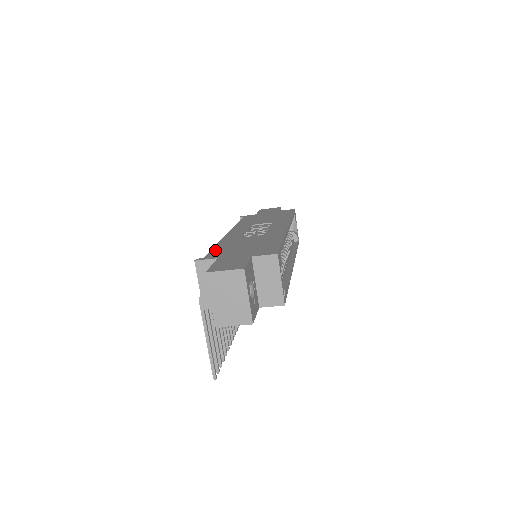
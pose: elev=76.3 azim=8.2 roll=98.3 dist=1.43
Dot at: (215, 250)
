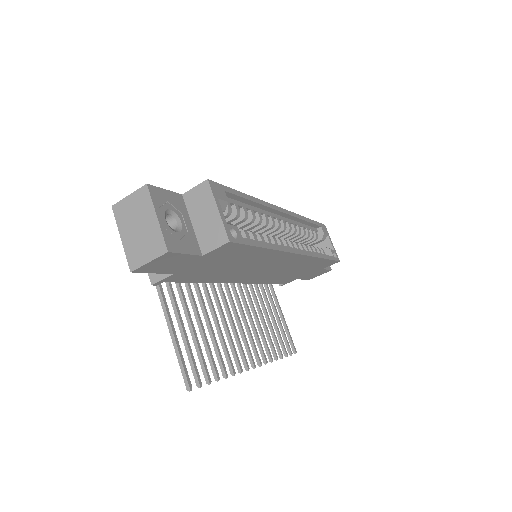
Dot at: occluded
